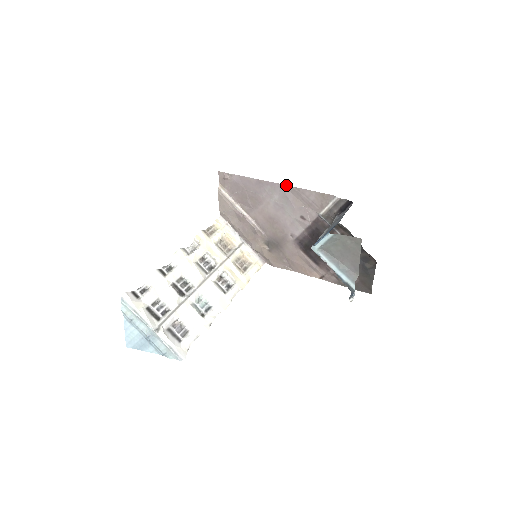
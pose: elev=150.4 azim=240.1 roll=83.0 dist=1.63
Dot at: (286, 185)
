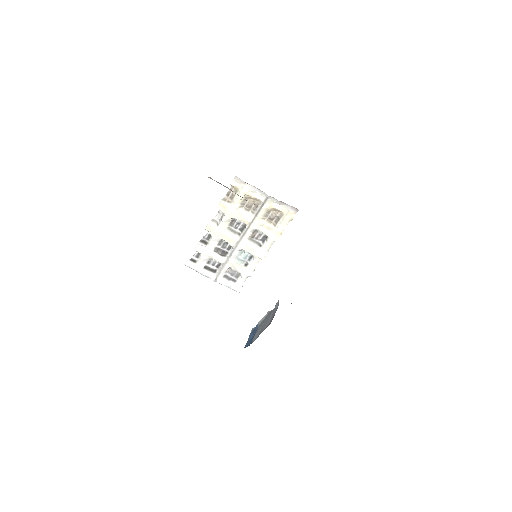
Dot at: occluded
